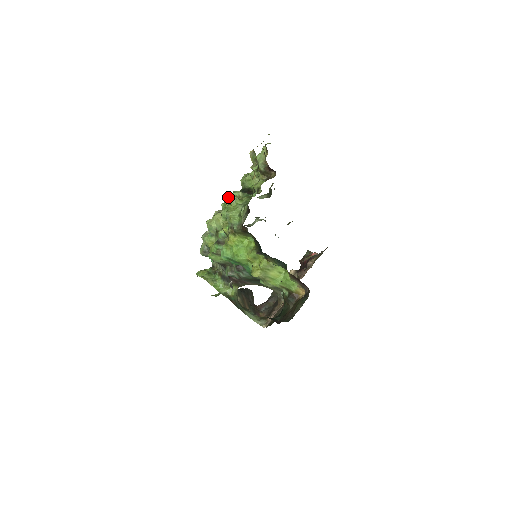
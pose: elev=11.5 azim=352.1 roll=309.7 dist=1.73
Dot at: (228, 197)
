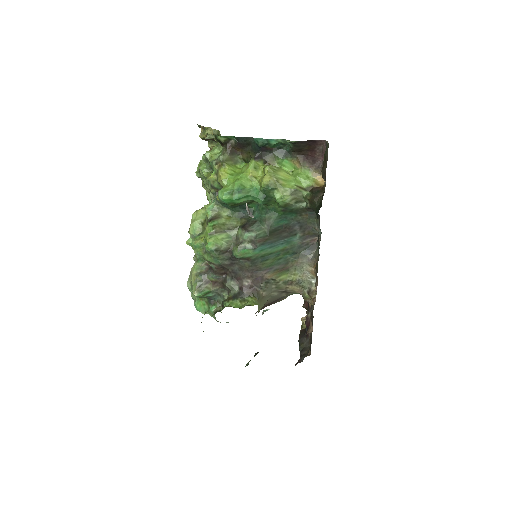
Dot at: occluded
